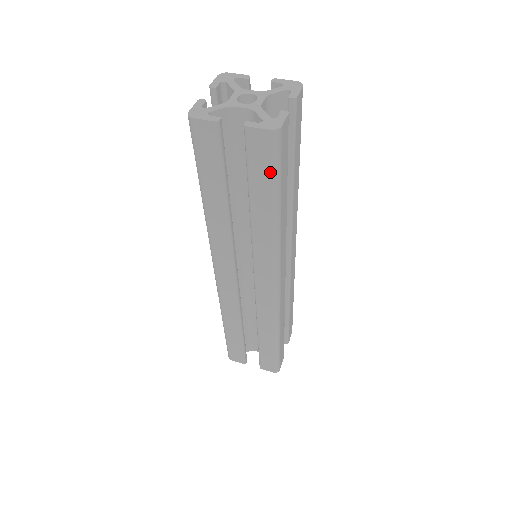
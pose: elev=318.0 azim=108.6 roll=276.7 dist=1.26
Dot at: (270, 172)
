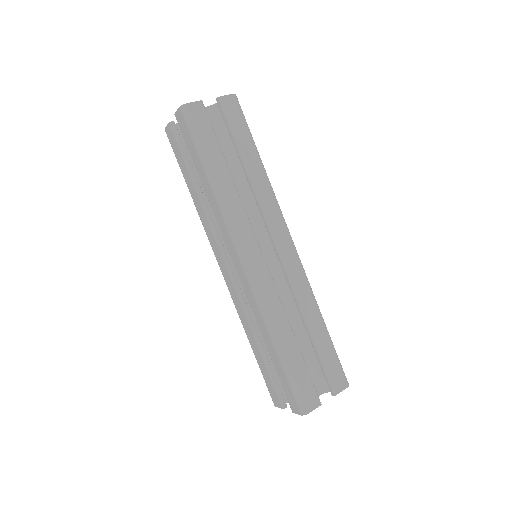
Dot at: (192, 139)
